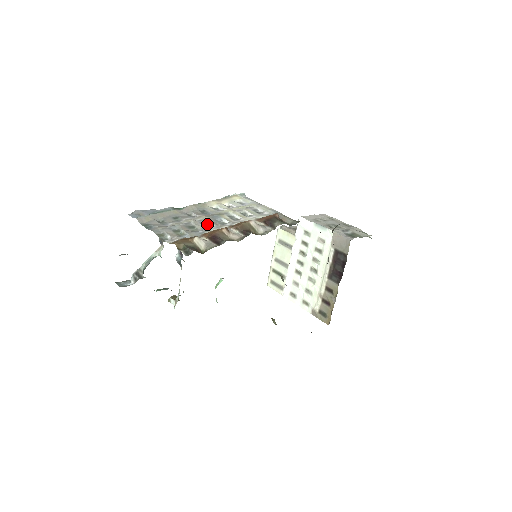
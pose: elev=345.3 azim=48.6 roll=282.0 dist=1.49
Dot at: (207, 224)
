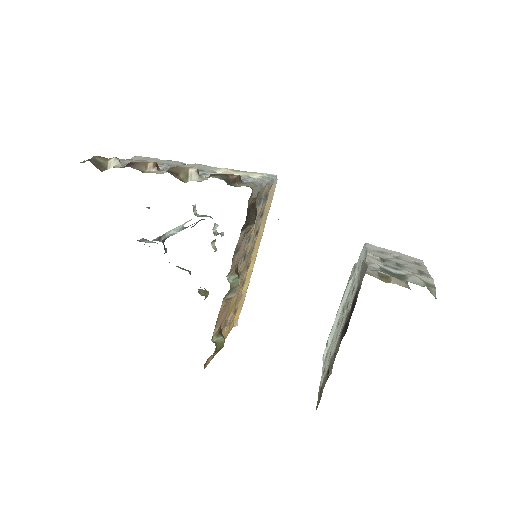
Dot at: occluded
